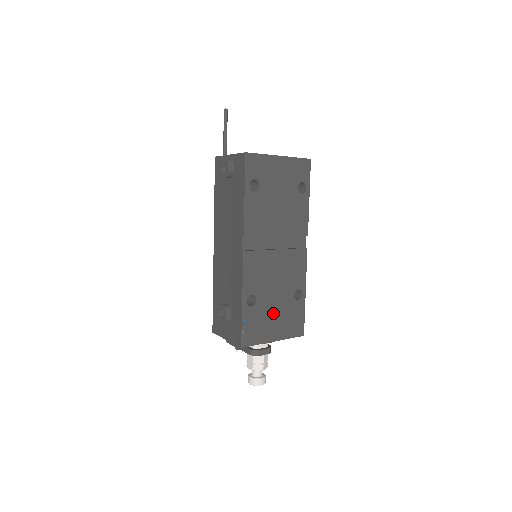
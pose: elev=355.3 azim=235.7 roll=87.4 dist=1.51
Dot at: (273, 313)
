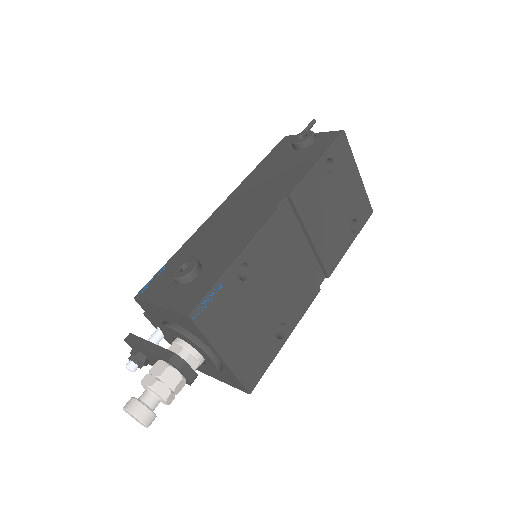
Dot at: (248, 319)
